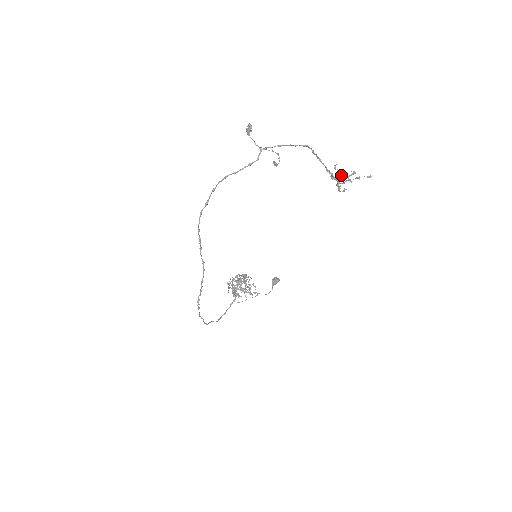
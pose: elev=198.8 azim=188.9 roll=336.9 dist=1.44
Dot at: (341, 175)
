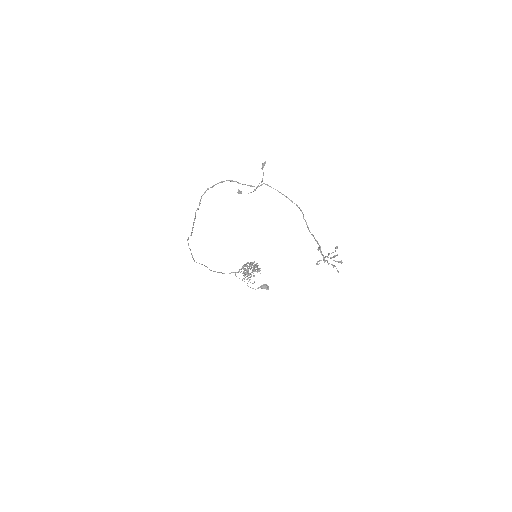
Dot at: (334, 256)
